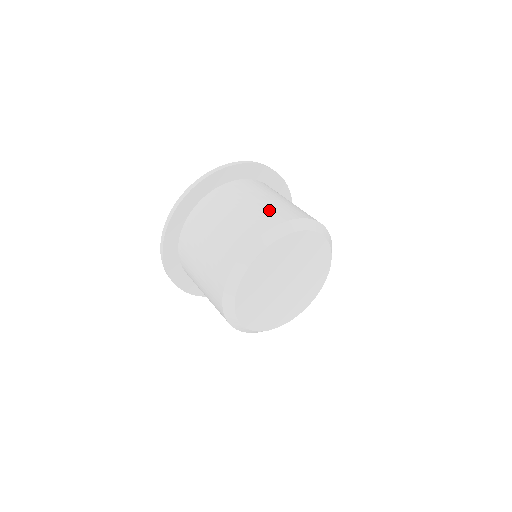
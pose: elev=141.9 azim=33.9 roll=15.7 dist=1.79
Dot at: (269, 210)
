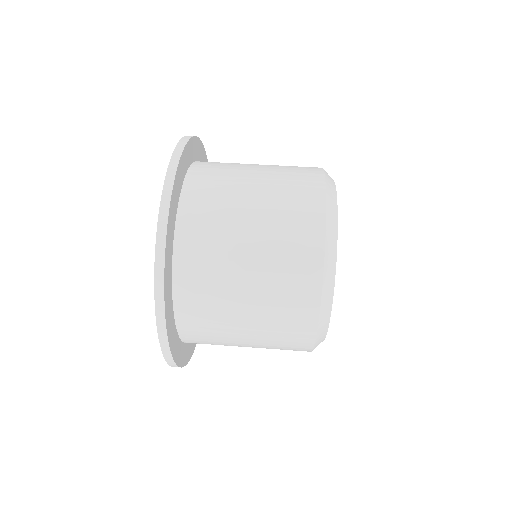
Dot at: occluded
